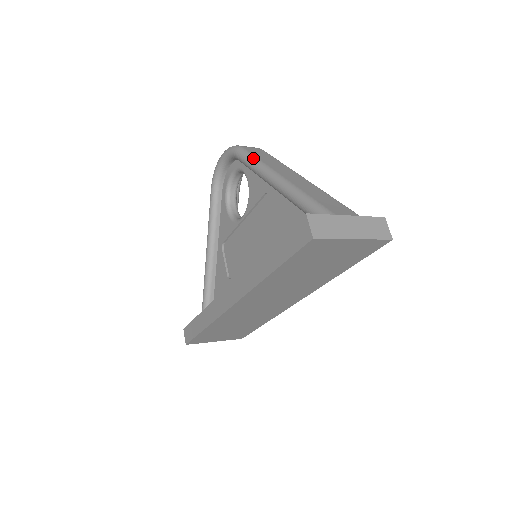
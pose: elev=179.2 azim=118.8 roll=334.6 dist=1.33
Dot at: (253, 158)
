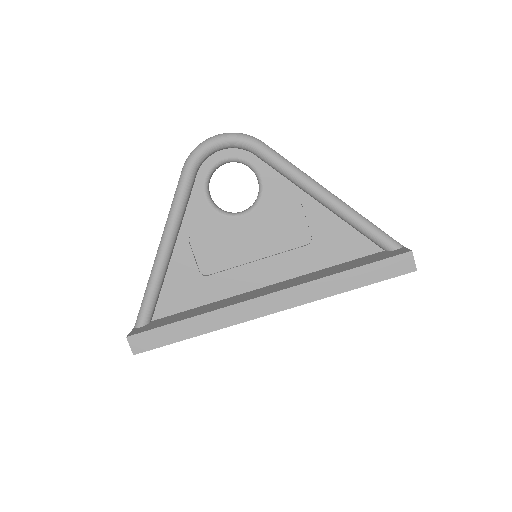
Dot at: (292, 164)
